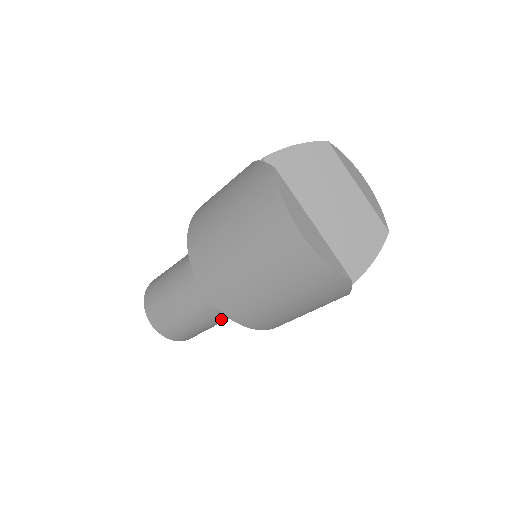
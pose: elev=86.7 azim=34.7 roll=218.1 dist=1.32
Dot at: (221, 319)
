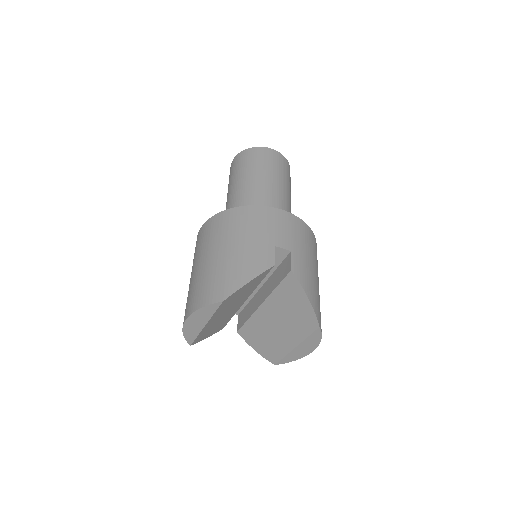
Dot at: occluded
